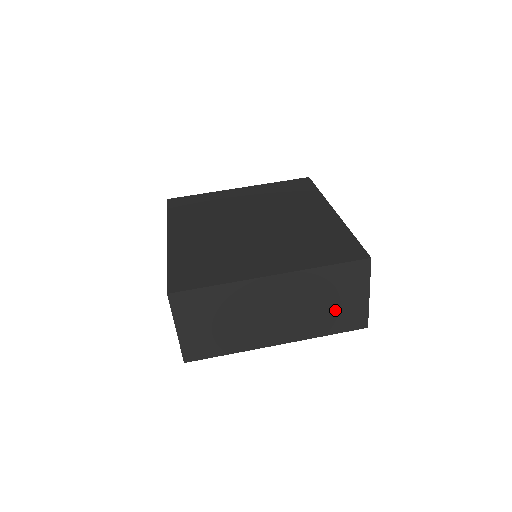
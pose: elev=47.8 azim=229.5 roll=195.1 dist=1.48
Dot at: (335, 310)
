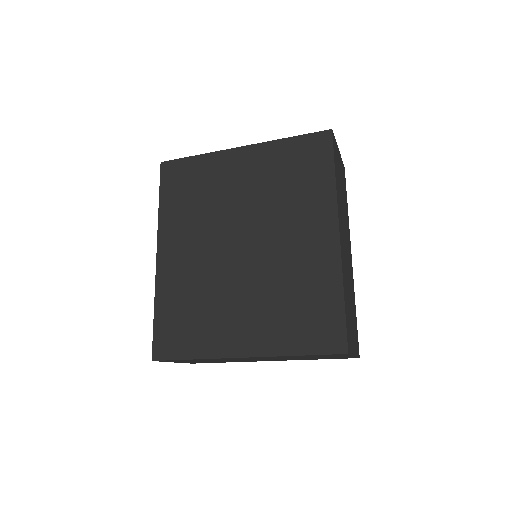
Dot at: occluded
